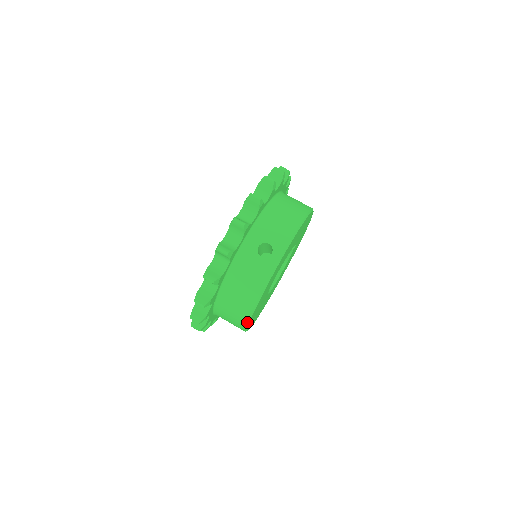
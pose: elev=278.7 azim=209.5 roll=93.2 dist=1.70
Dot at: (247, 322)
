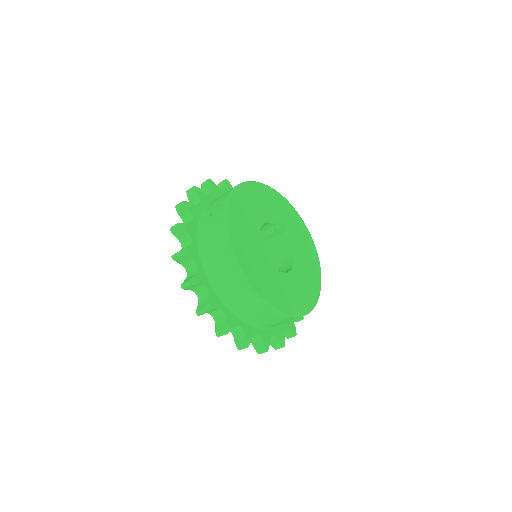
Dot at: (244, 279)
